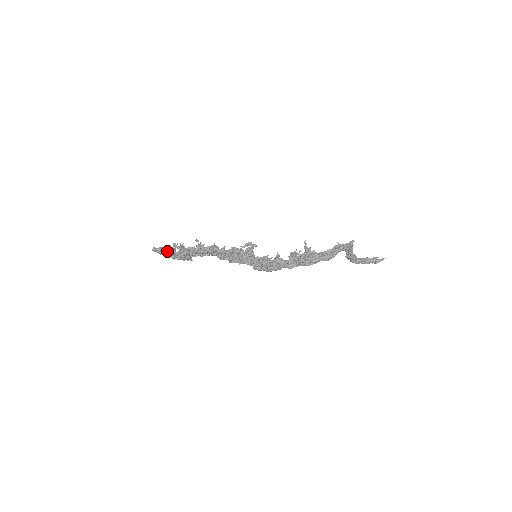
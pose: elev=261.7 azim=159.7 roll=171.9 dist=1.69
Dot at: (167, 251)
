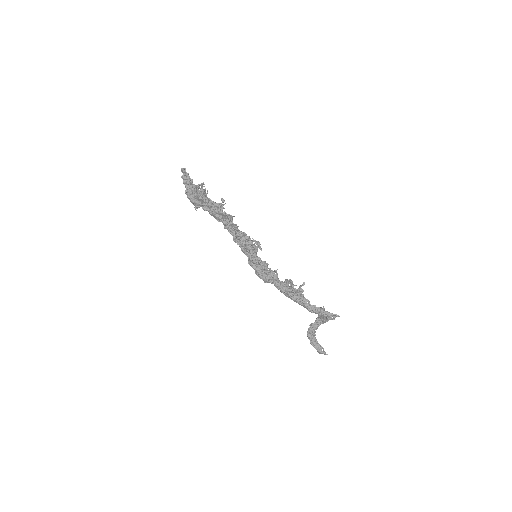
Dot at: (192, 182)
